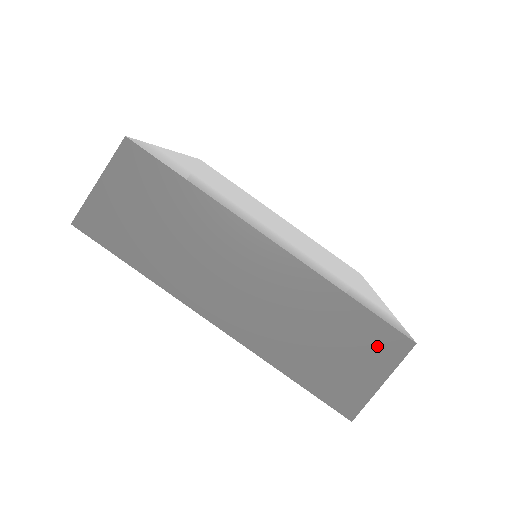
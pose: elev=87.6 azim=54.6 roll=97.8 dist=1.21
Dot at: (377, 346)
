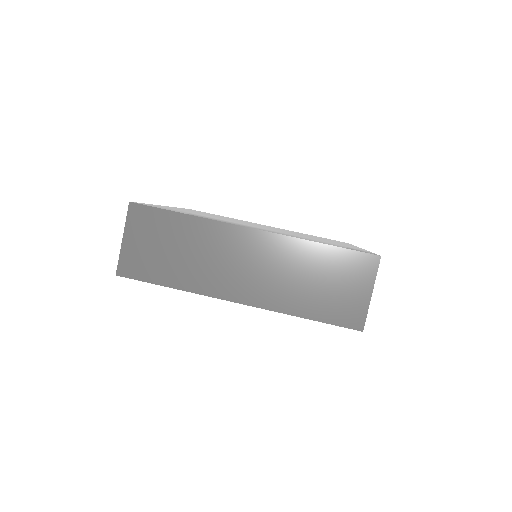
Dot at: (355, 270)
